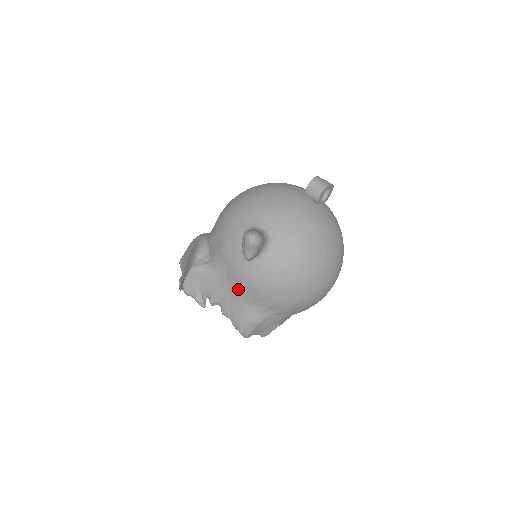
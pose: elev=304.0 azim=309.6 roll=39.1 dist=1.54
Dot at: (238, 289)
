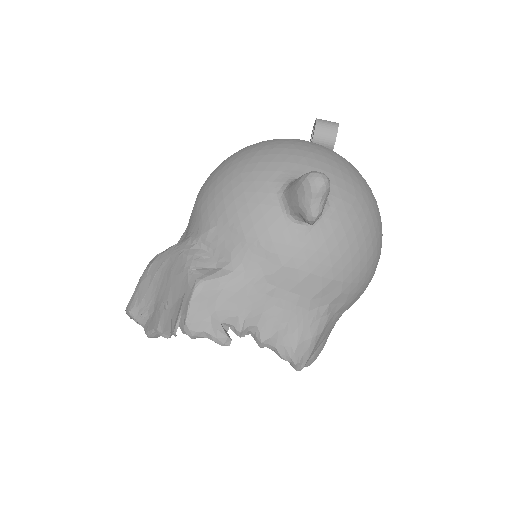
Dot at: (288, 287)
